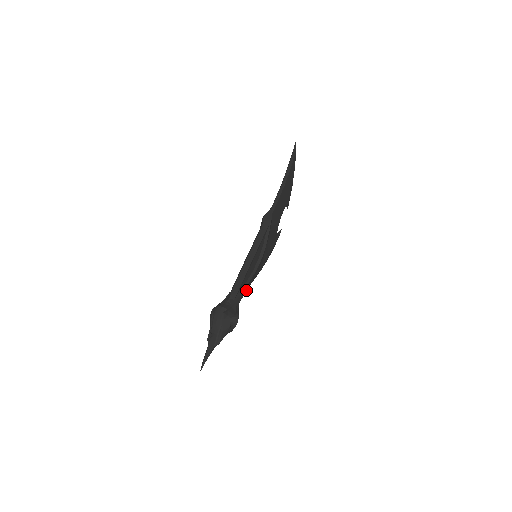
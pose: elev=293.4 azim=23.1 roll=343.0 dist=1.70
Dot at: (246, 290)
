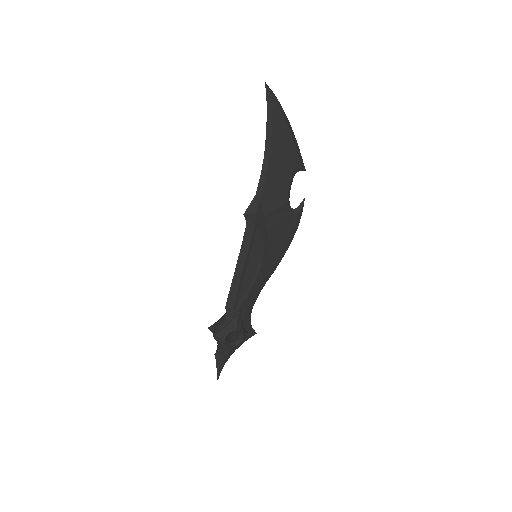
Dot at: (253, 296)
